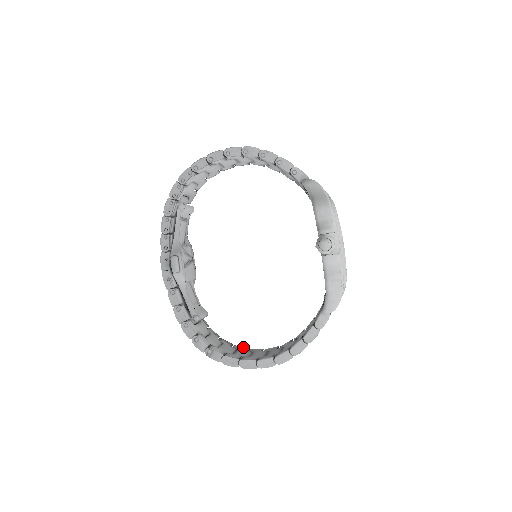
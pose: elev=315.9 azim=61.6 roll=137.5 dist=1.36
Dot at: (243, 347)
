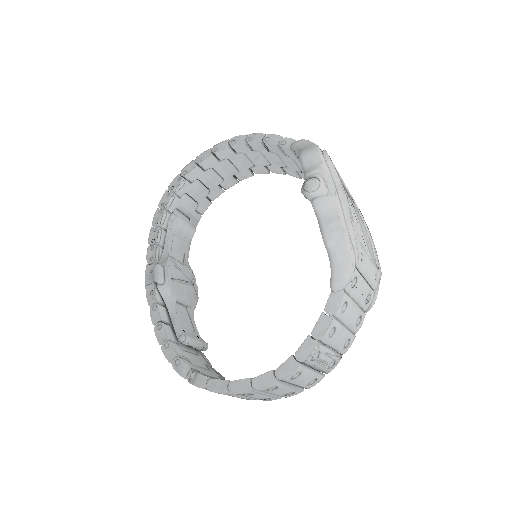
Dot at: occluded
